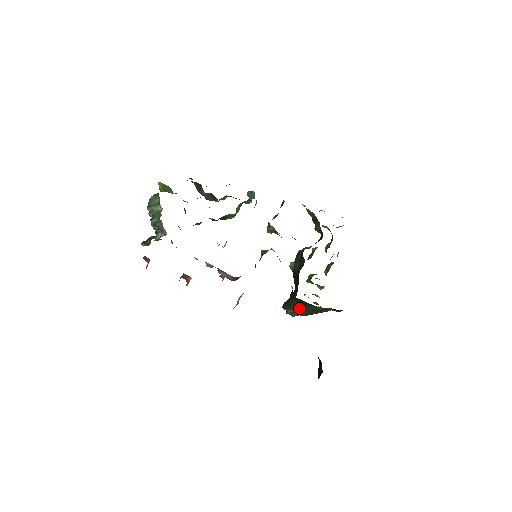
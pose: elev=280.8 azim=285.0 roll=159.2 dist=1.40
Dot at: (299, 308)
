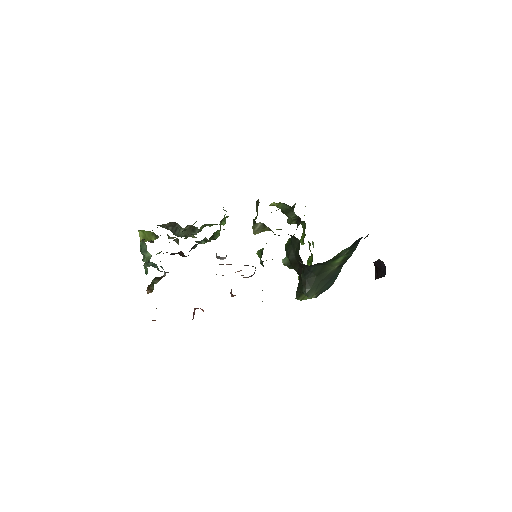
Dot at: (314, 281)
